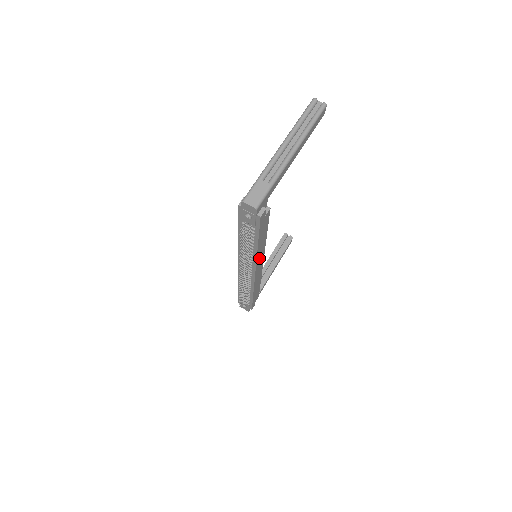
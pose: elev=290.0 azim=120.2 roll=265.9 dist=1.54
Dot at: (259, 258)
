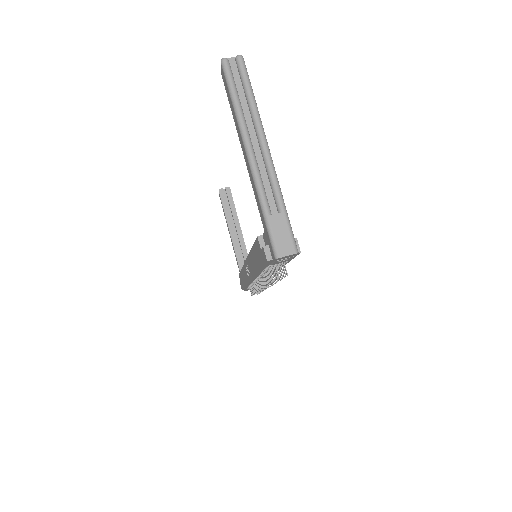
Dot at: occluded
